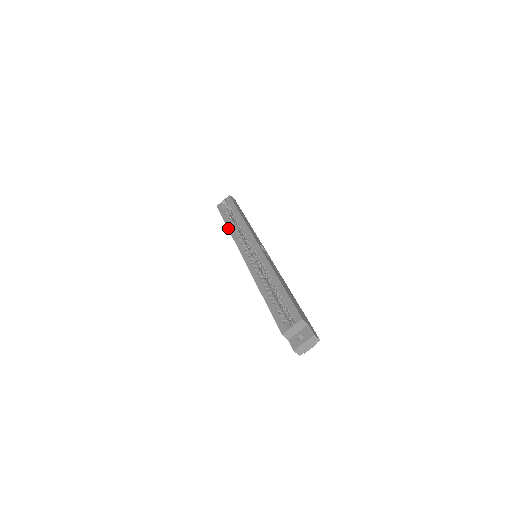
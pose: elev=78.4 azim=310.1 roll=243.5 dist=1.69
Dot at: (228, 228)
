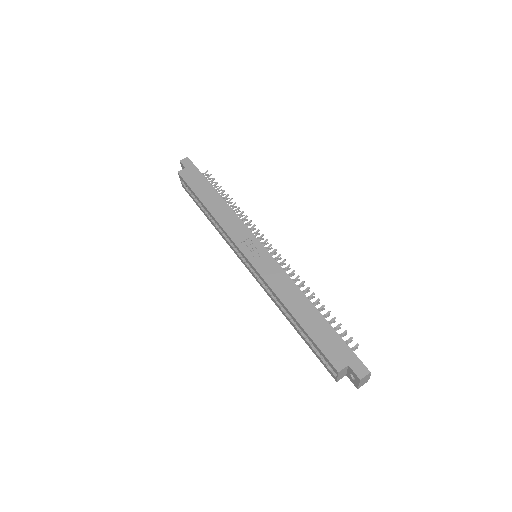
Dot at: occluded
